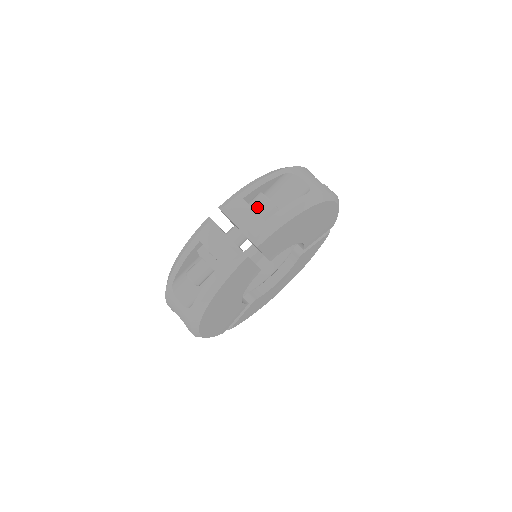
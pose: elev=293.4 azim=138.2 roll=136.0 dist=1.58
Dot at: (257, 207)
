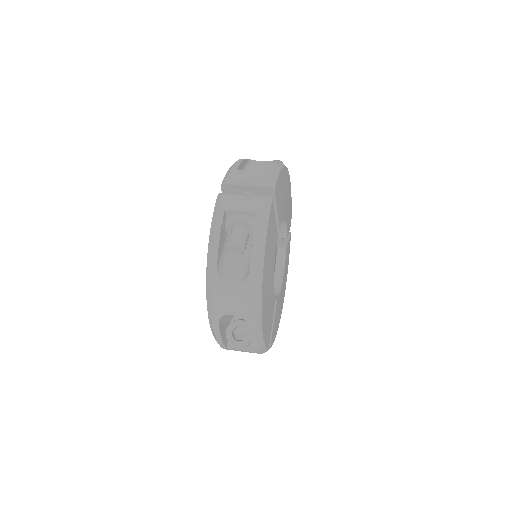
Dot at: occluded
